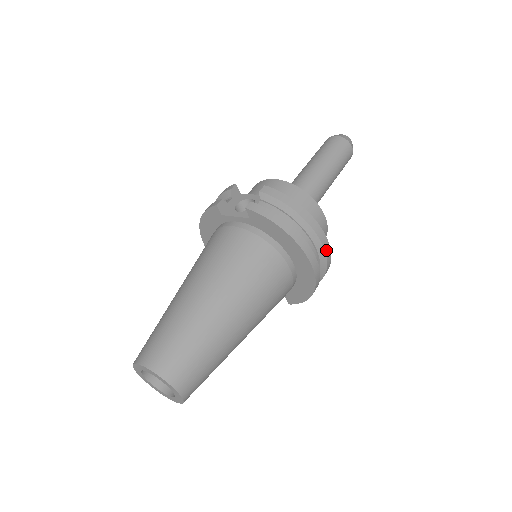
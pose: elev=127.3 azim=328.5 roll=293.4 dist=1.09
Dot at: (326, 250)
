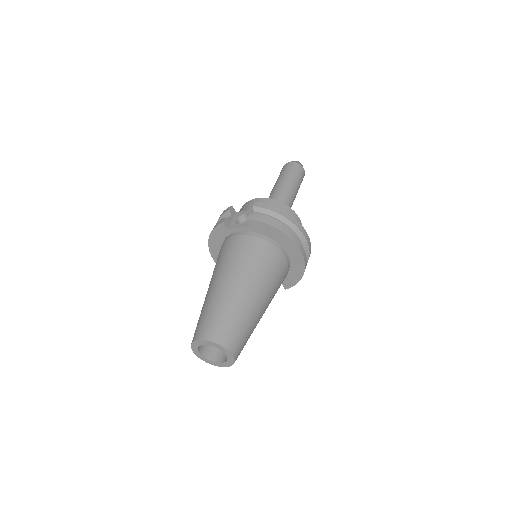
Dot at: (307, 240)
